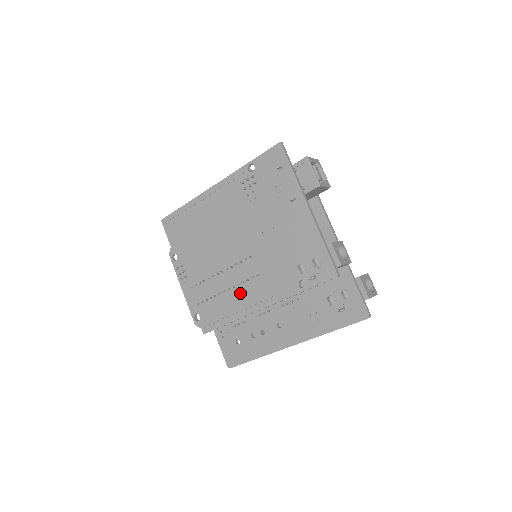
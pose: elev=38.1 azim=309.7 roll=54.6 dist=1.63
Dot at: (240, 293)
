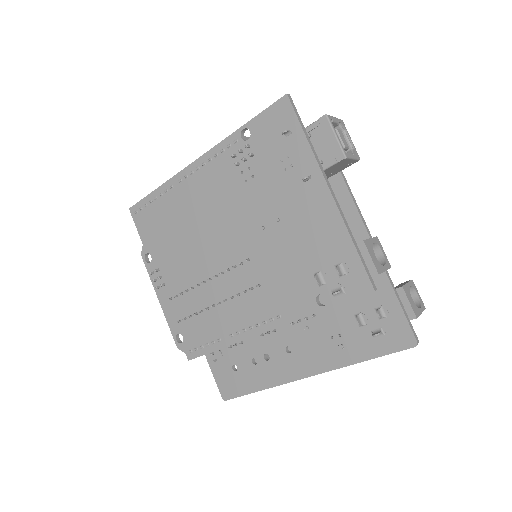
Dot at: (234, 309)
